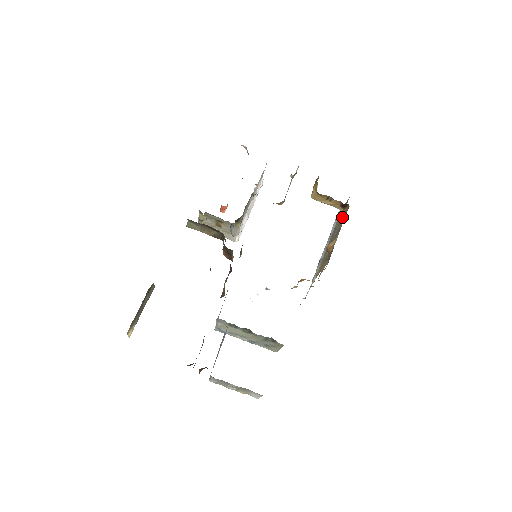
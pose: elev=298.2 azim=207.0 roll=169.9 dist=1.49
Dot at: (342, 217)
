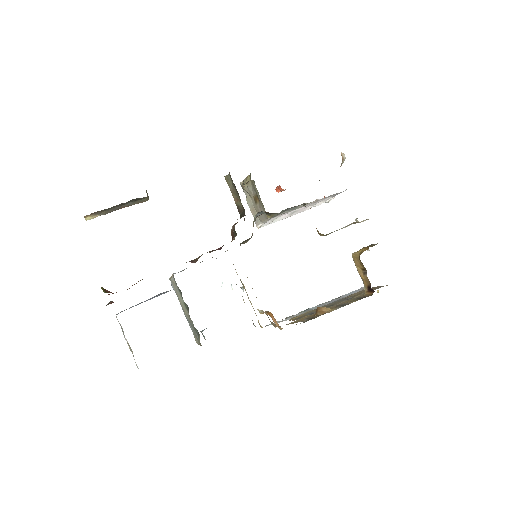
Dot at: (360, 296)
